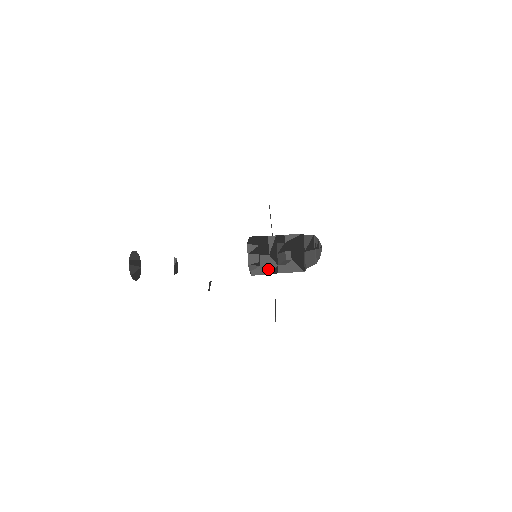
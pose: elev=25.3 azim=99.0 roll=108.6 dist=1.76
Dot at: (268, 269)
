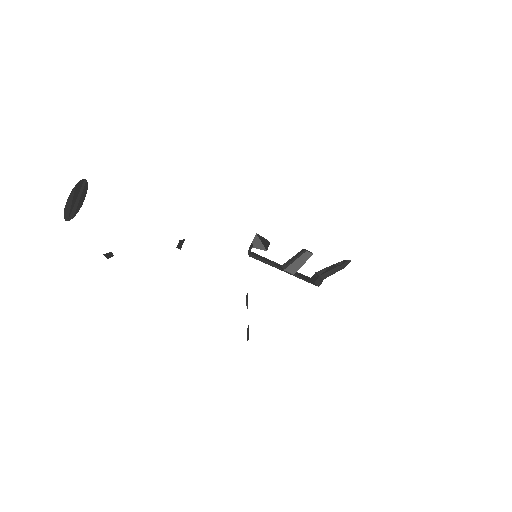
Dot at: (271, 265)
